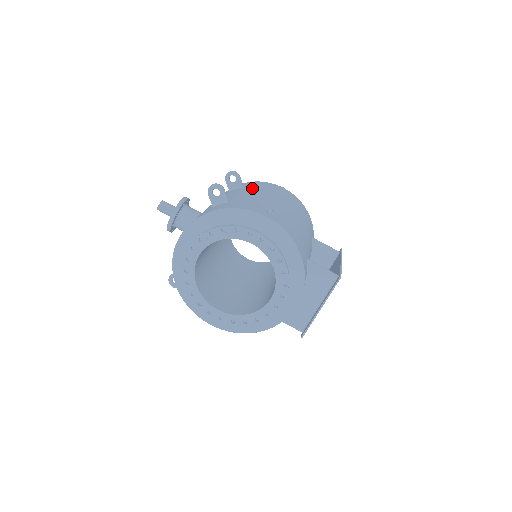
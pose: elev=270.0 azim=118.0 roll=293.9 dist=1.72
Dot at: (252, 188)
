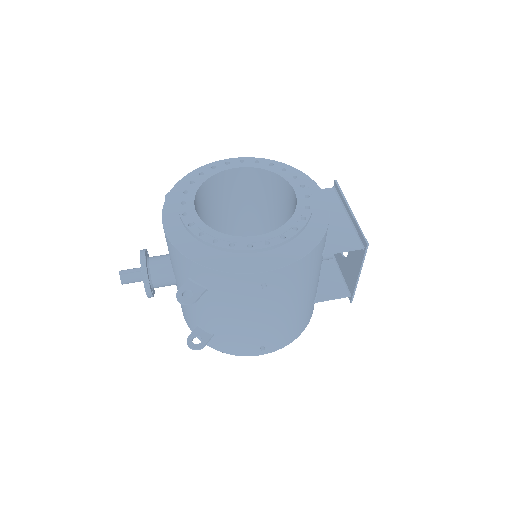
Dot at: occluded
